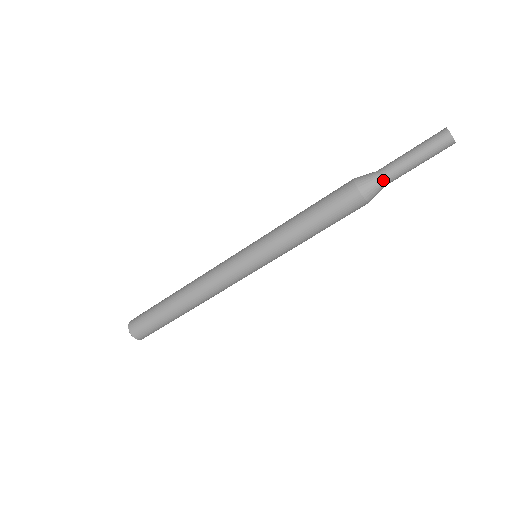
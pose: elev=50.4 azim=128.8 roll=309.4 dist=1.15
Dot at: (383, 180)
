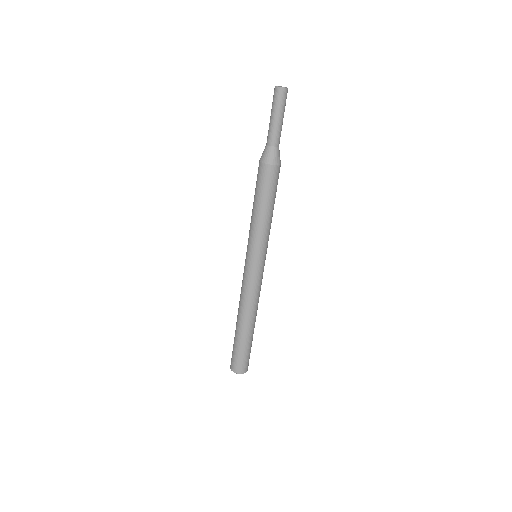
Dot at: (267, 144)
